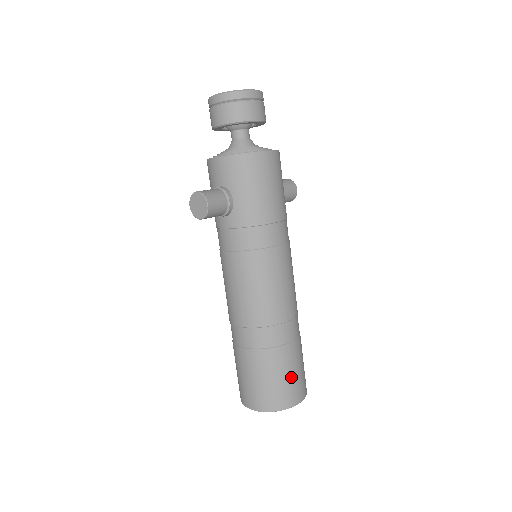
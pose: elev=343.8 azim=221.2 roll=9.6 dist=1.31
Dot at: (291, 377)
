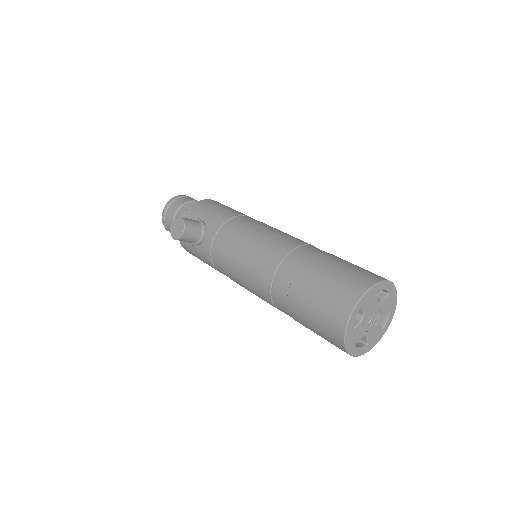
Dot at: (352, 267)
